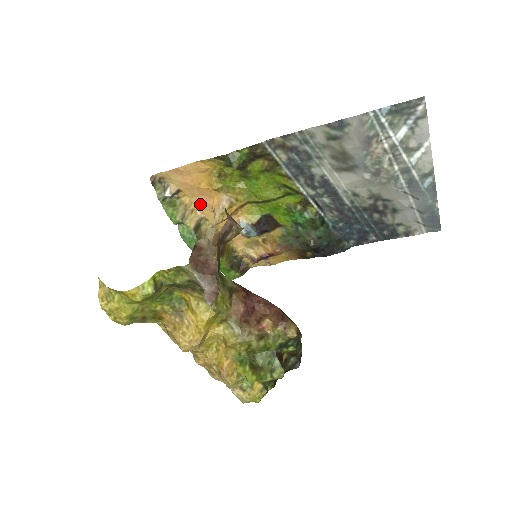
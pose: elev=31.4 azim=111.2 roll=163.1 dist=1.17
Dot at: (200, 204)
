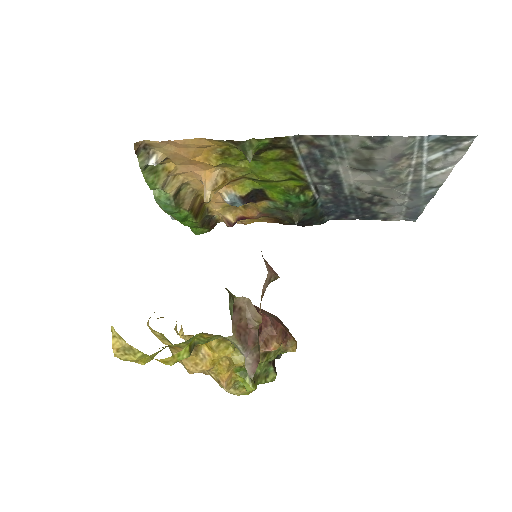
Dot at: (186, 171)
